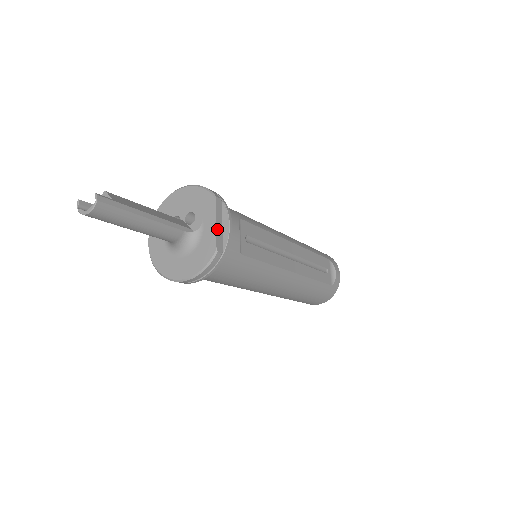
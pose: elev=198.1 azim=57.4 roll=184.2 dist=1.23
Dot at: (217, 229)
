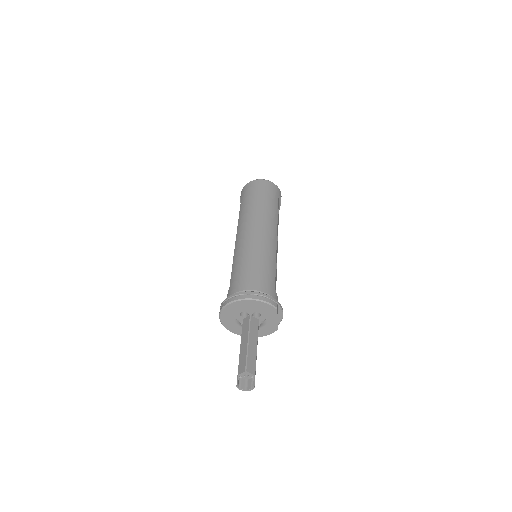
Dot at: occluded
